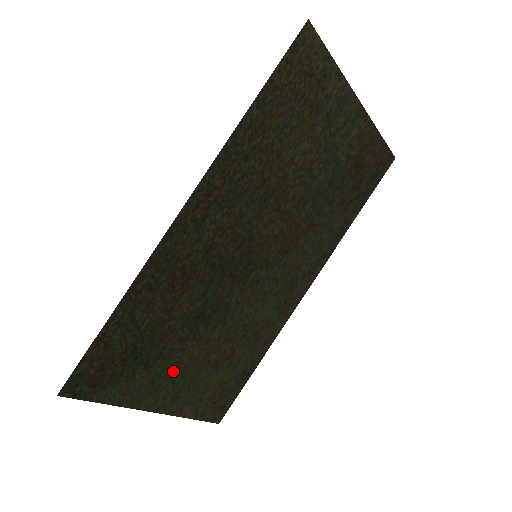
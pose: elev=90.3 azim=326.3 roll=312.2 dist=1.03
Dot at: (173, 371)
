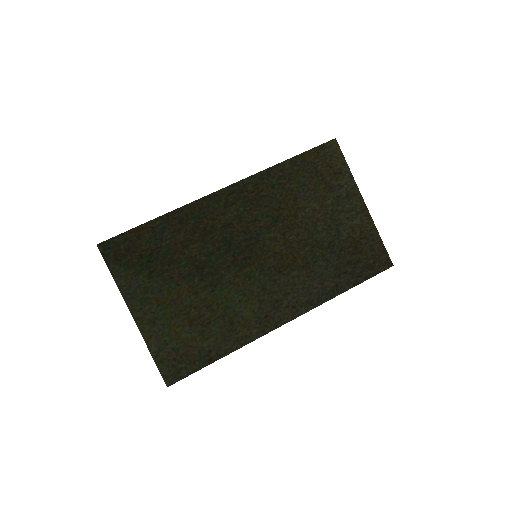
Dot at: (163, 296)
